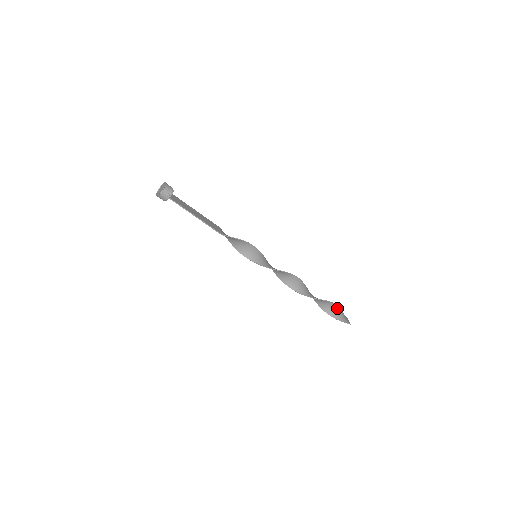
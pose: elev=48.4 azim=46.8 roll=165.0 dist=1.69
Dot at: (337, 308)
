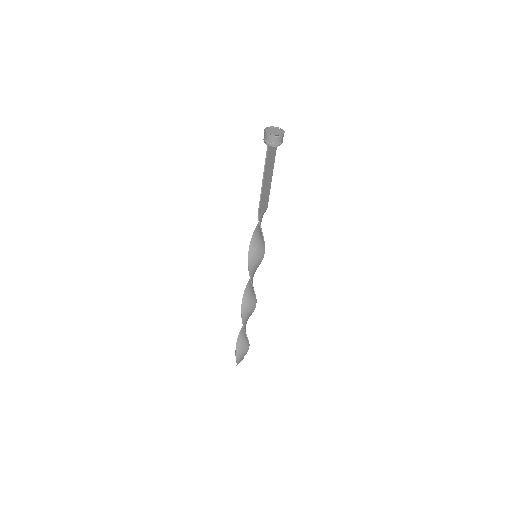
Dot at: (247, 347)
